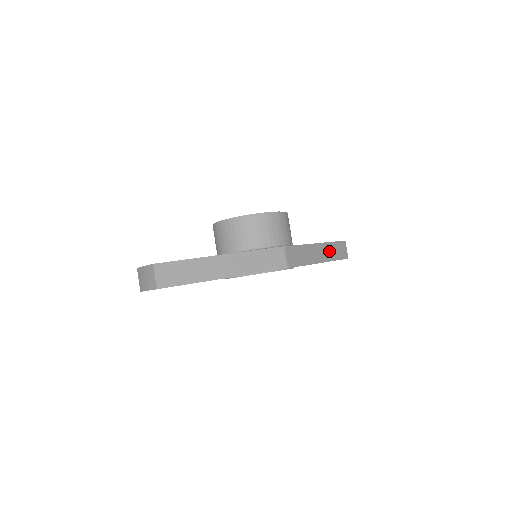
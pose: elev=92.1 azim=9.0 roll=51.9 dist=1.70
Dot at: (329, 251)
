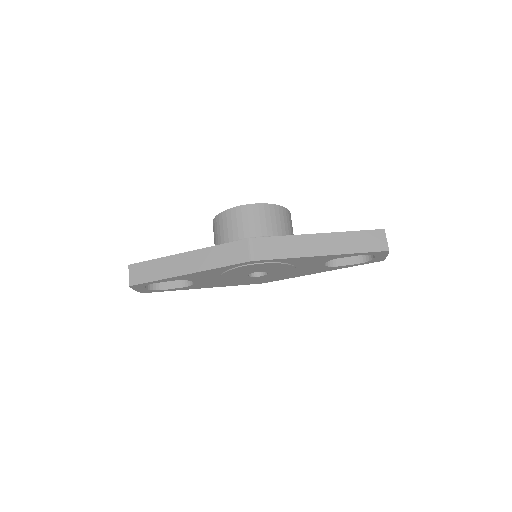
Dot at: (343, 242)
